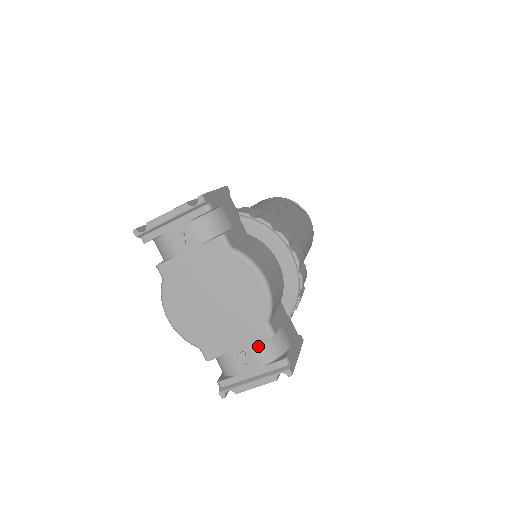
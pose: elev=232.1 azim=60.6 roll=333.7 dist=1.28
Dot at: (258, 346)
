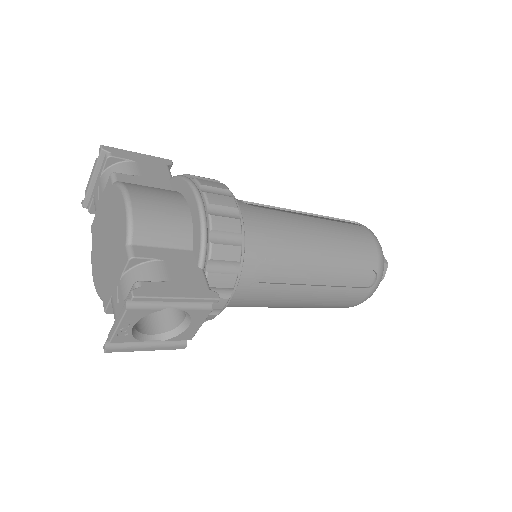
Dot at: (125, 277)
